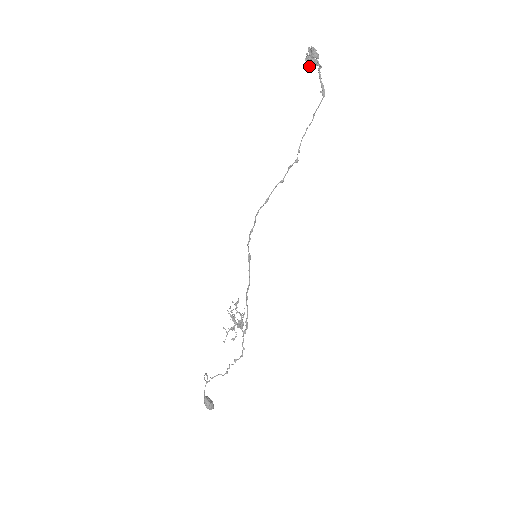
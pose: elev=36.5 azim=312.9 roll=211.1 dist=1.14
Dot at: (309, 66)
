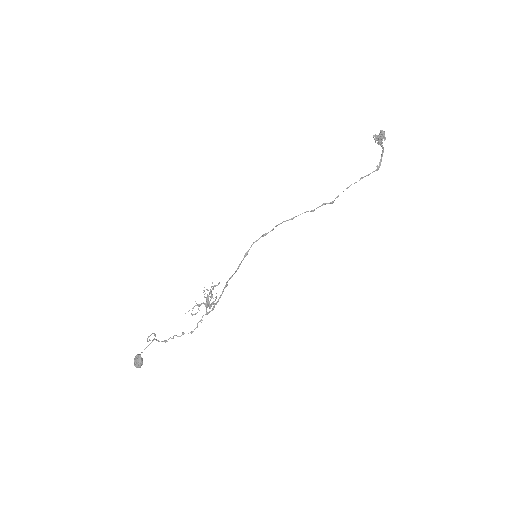
Dot at: (375, 142)
